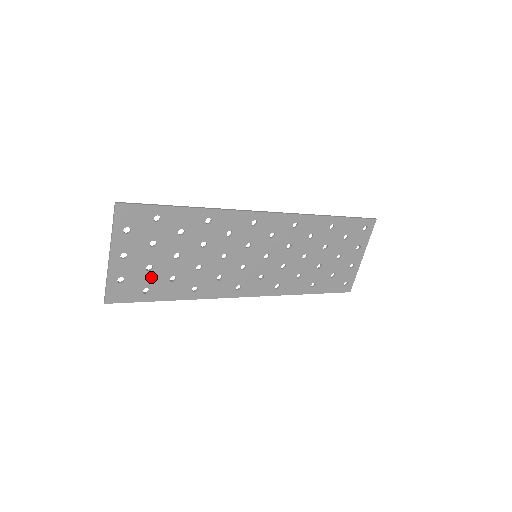
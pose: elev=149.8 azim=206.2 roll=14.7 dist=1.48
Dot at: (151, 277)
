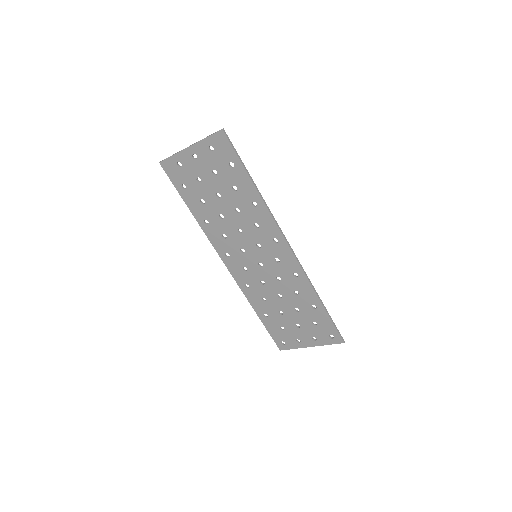
Dot at: (194, 185)
